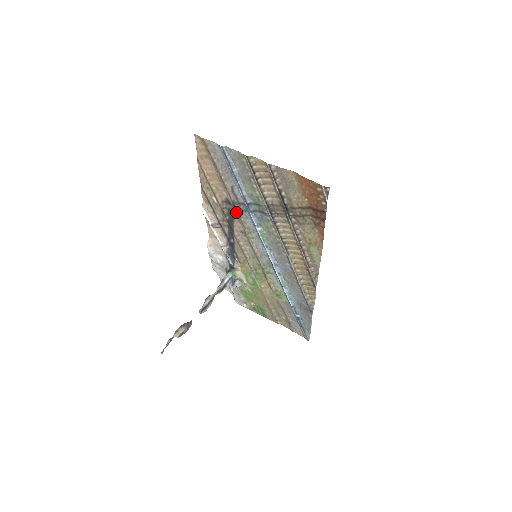
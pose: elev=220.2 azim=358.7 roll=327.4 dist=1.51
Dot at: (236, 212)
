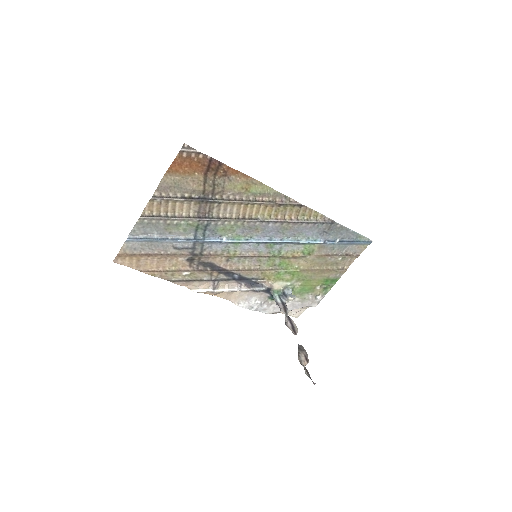
Dot at: (203, 256)
